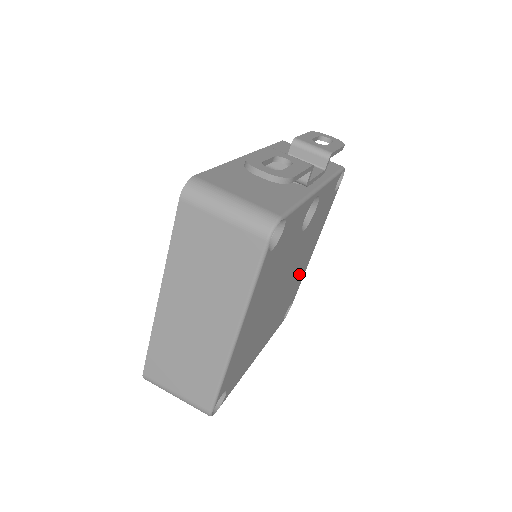
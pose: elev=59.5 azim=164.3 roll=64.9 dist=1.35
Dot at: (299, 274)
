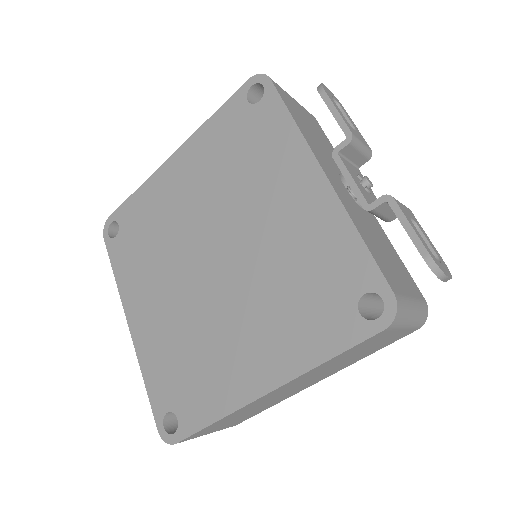
Dot at: occluded
